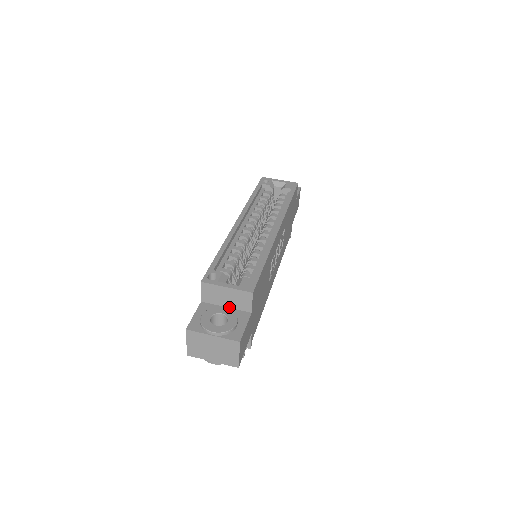
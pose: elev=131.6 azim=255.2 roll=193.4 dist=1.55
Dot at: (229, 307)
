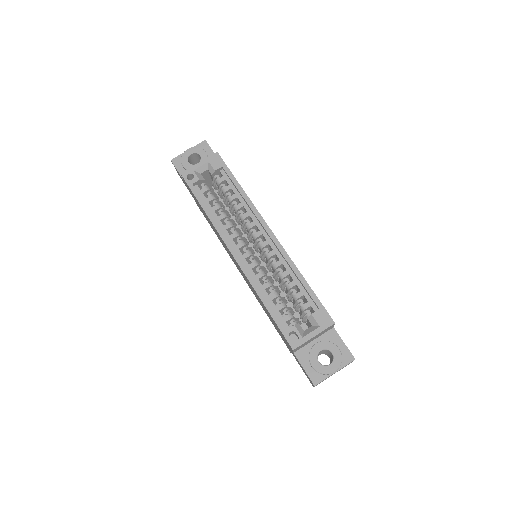
Dot at: (316, 338)
